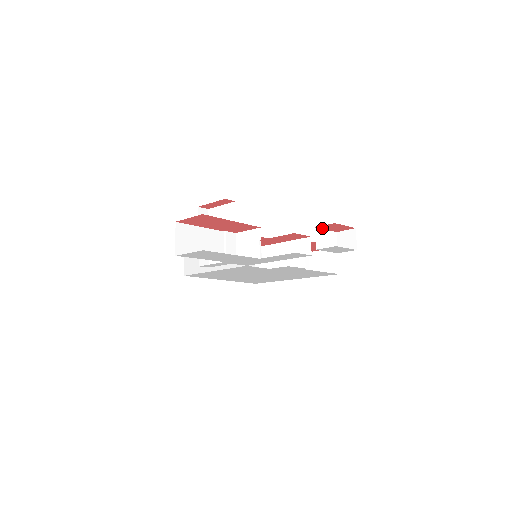
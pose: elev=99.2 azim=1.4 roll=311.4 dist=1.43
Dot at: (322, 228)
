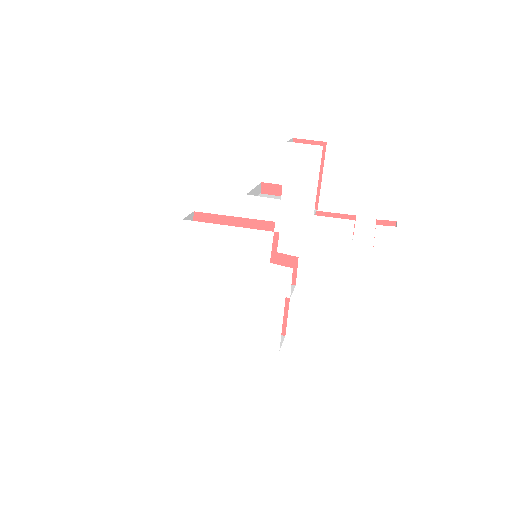
Dot at: occluded
